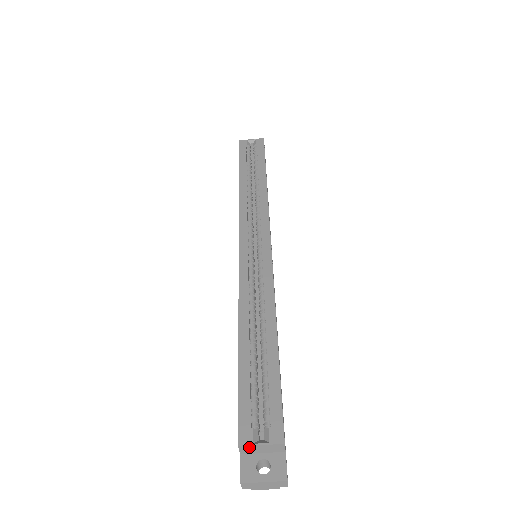
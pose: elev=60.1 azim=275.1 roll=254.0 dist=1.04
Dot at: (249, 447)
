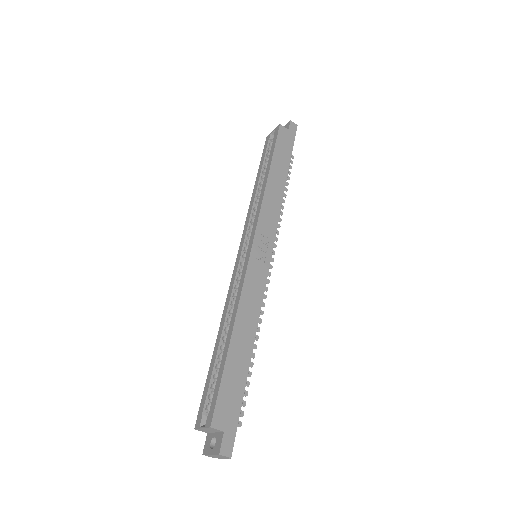
Dot at: (200, 429)
